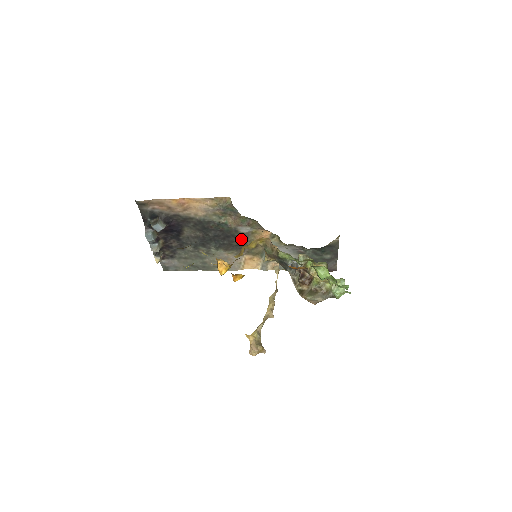
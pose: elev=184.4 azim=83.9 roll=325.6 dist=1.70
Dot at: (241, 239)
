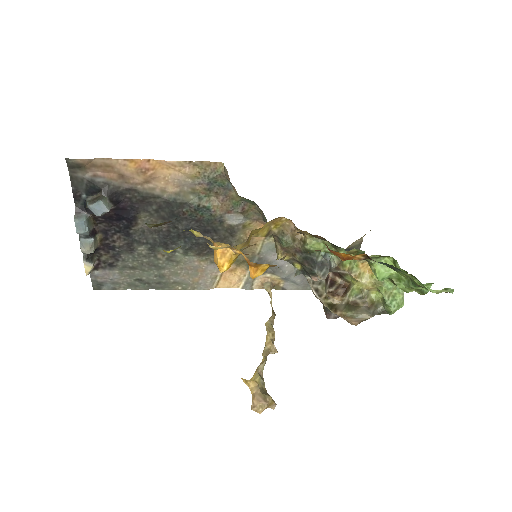
Dot at: (225, 236)
